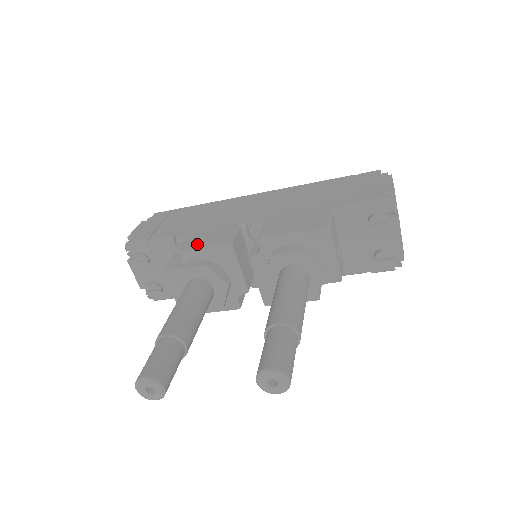
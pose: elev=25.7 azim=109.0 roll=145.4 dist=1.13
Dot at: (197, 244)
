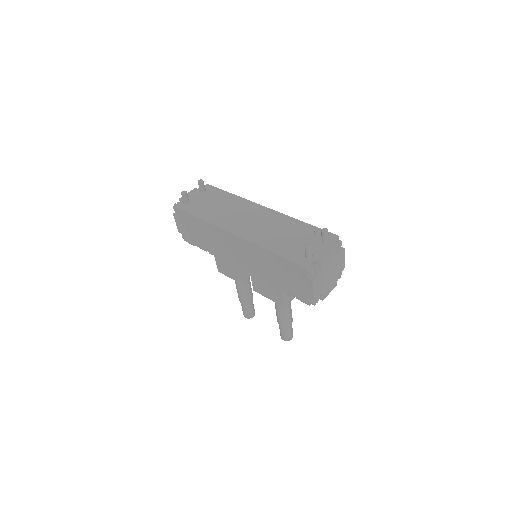
Dot at: (224, 273)
